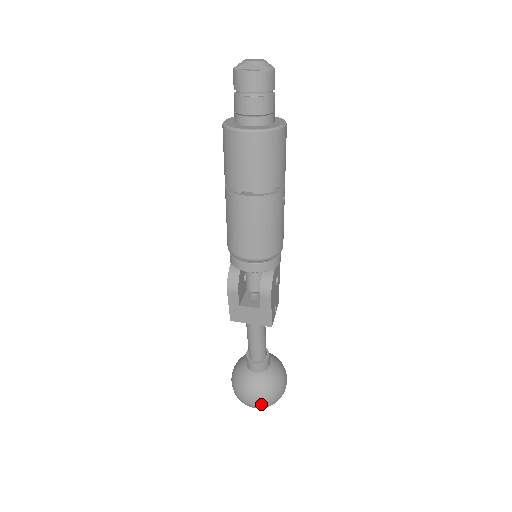
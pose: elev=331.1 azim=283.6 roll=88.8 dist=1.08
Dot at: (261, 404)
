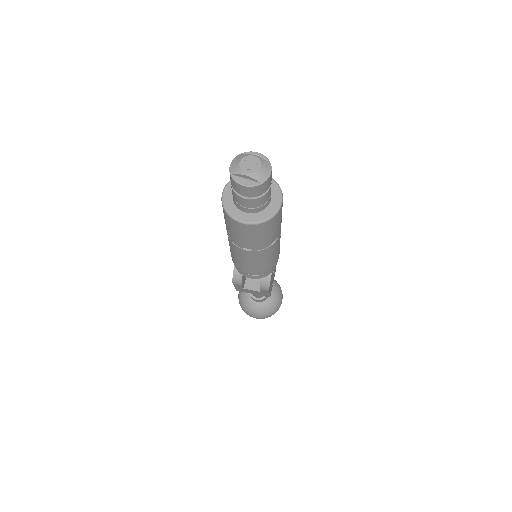
Dot at: occluded
